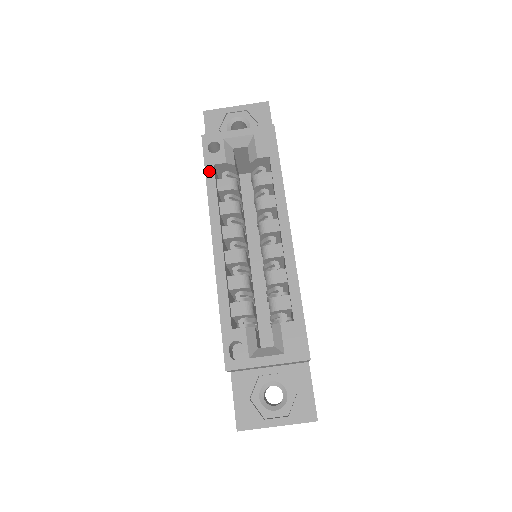
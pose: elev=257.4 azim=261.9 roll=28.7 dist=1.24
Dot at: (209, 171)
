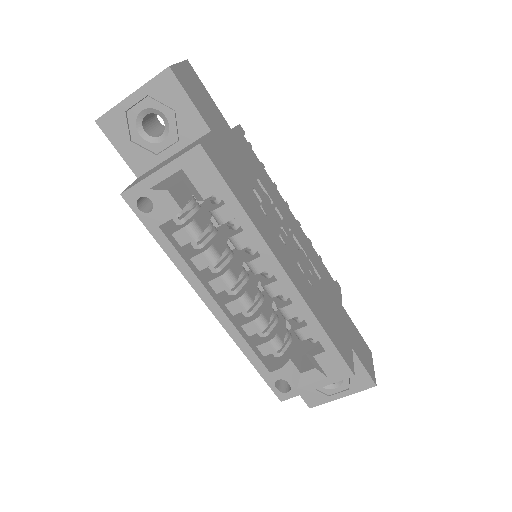
Dot at: (158, 236)
